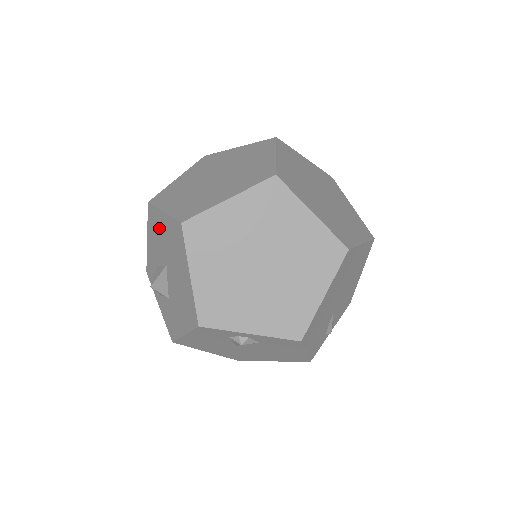
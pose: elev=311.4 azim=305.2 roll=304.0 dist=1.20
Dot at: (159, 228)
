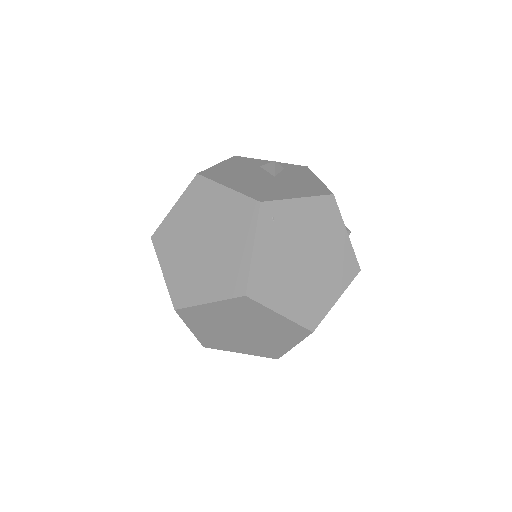
Dot at: occluded
